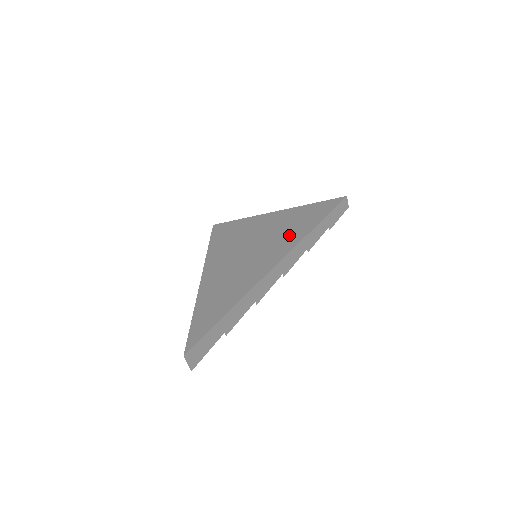
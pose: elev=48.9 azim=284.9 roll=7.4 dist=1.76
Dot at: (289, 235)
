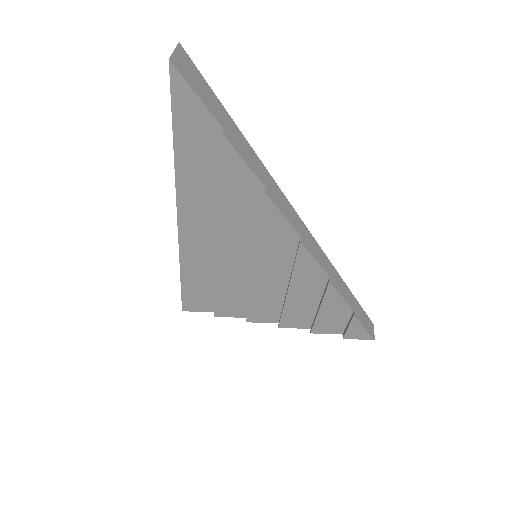
Dot at: occluded
